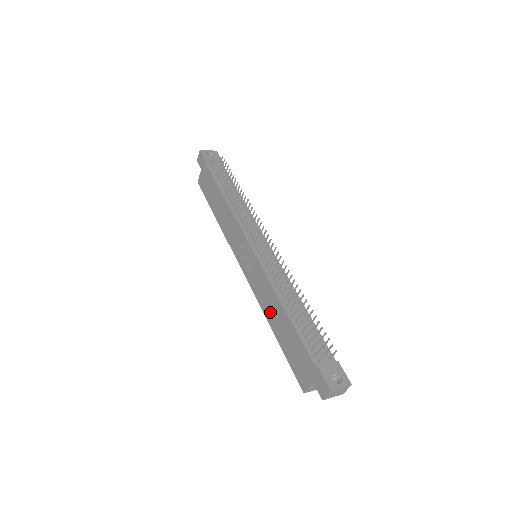
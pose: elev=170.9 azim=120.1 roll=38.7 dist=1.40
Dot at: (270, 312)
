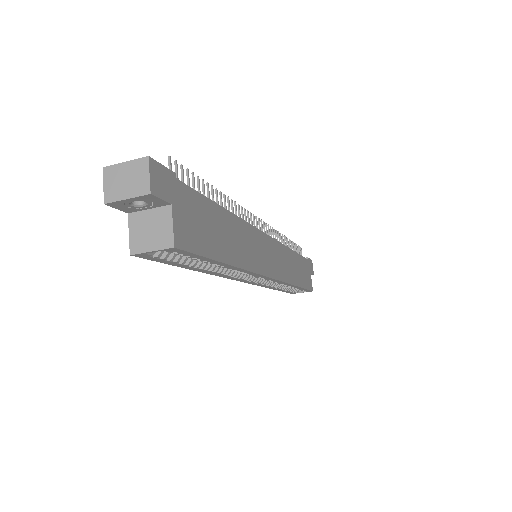
Dot at: occluded
